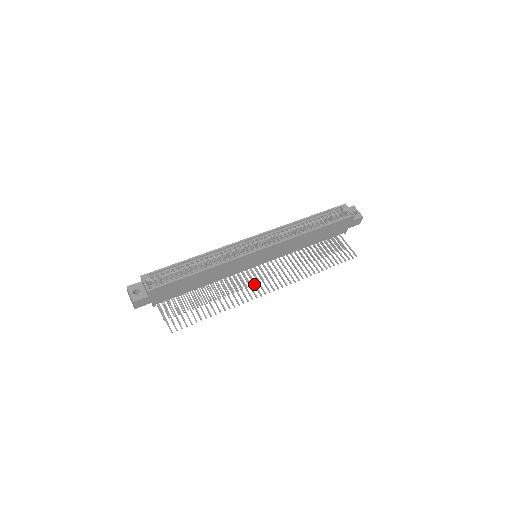
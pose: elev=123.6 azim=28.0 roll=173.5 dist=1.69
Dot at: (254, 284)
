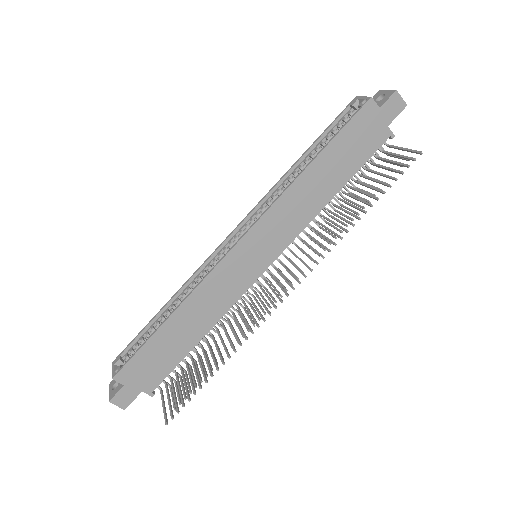
Dot at: occluded
